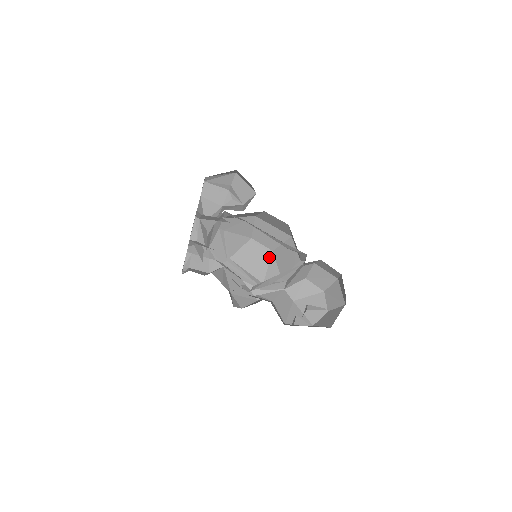
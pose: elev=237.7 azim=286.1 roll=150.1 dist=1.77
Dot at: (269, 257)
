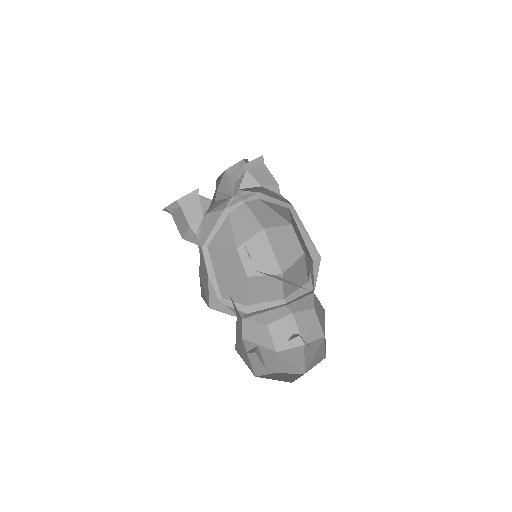
Dot at: (241, 279)
